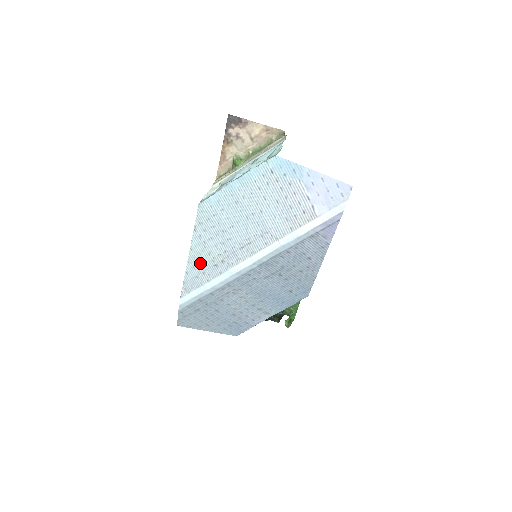
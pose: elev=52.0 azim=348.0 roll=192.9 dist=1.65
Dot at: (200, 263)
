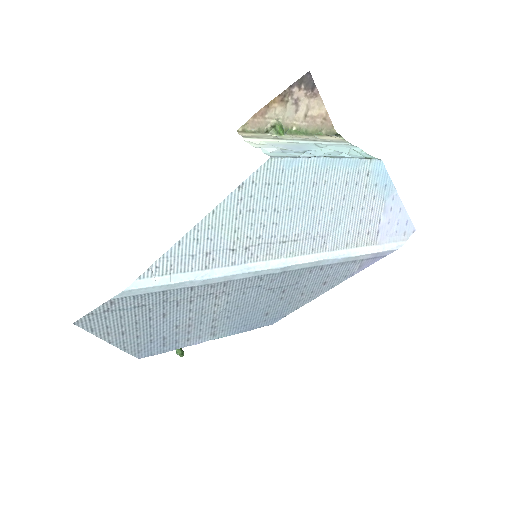
Dot at: (213, 237)
